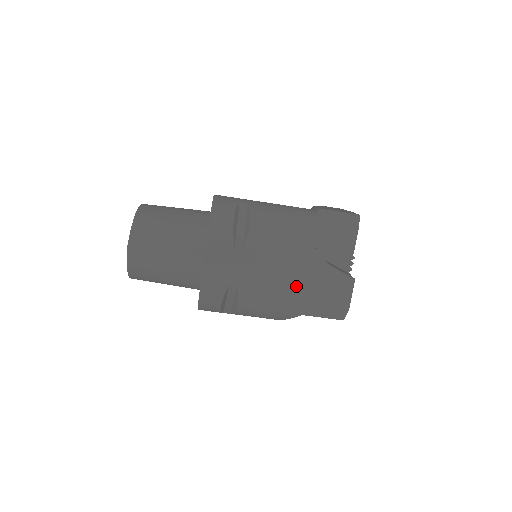
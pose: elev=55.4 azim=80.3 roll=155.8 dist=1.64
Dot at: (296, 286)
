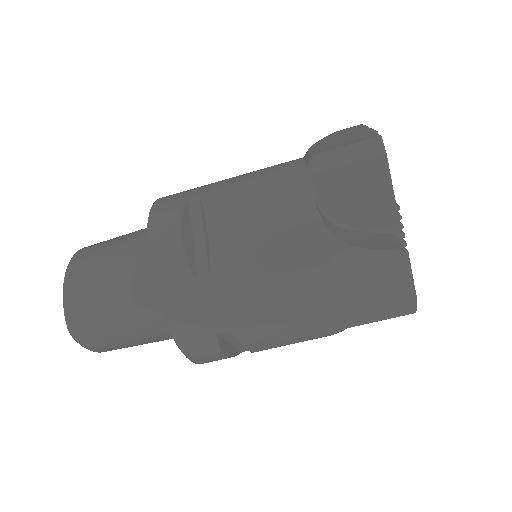
Dot at: (315, 300)
